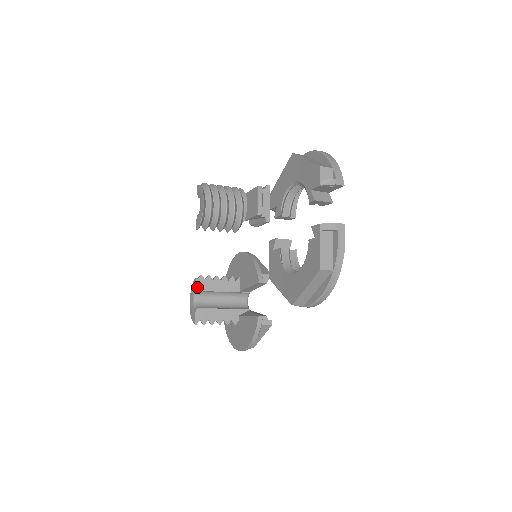
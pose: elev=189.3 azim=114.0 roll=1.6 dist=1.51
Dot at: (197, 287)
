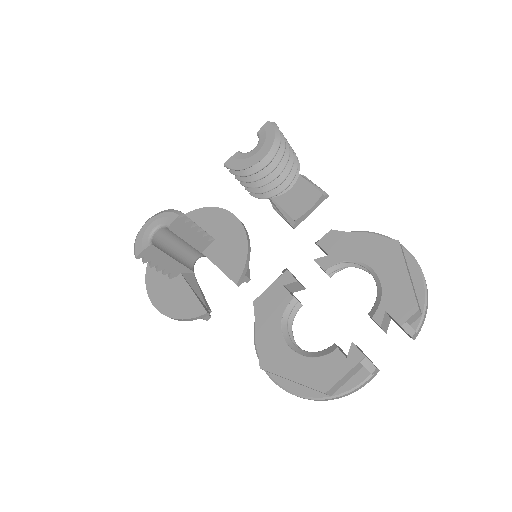
Dot at: (171, 225)
